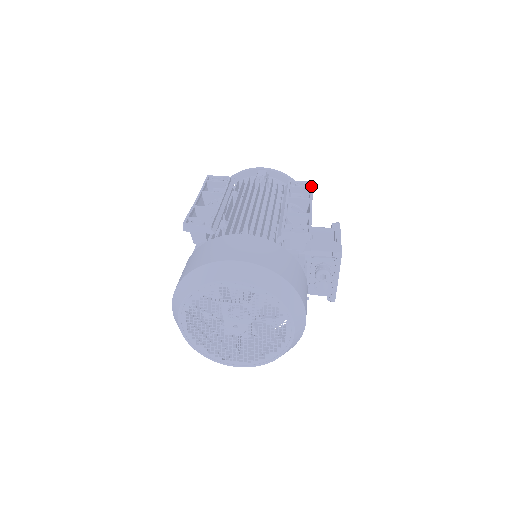
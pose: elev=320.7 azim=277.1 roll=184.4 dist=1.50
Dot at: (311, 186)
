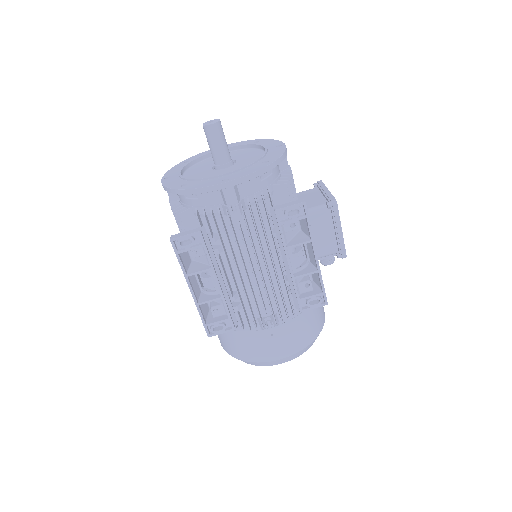
Dot at: (306, 215)
